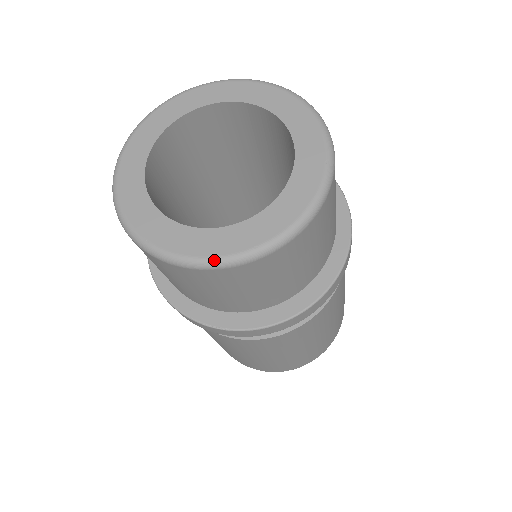
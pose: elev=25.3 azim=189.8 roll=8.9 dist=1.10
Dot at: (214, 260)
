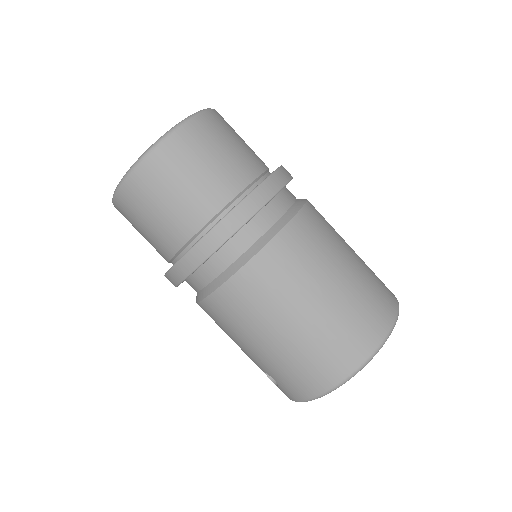
Dot at: (160, 138)
